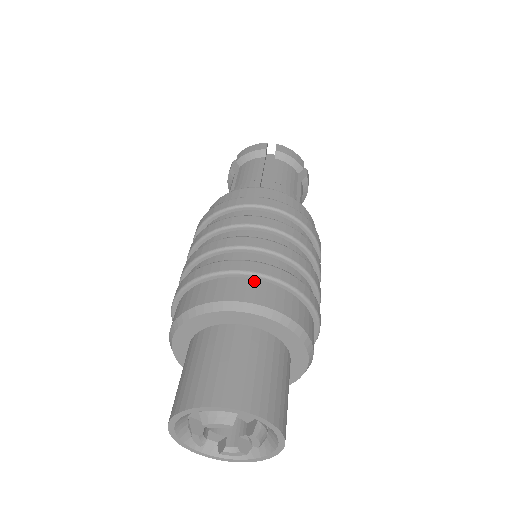
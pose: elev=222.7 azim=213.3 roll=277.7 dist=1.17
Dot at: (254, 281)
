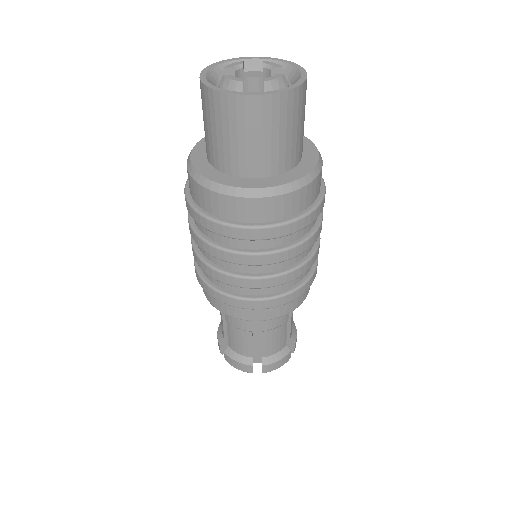
Dot at: occluded
